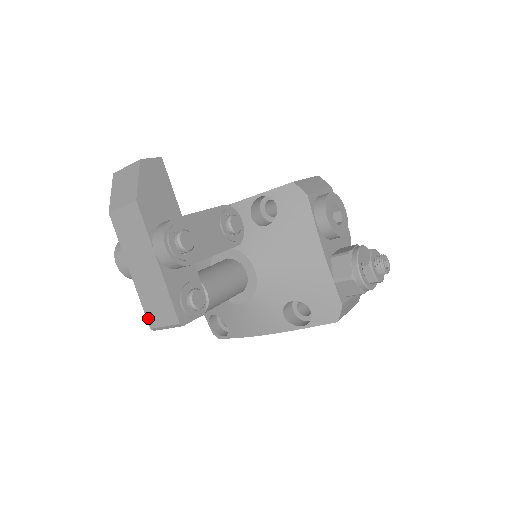
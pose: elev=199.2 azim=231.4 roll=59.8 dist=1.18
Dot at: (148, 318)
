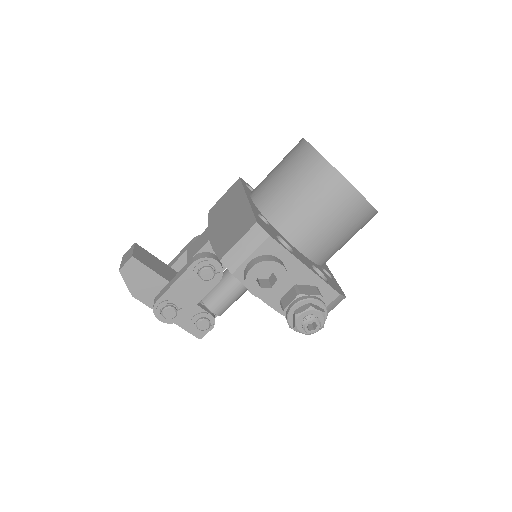
Dot at: occluded
